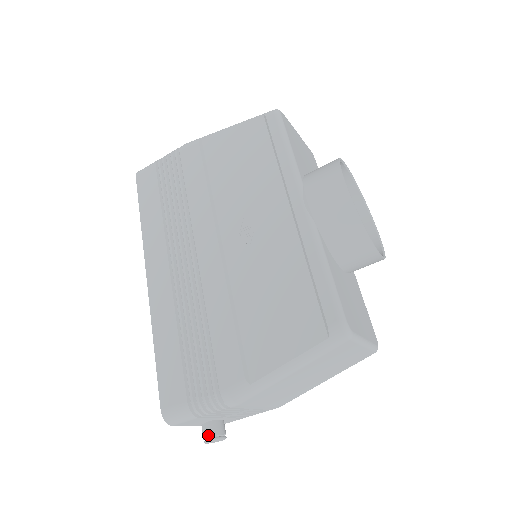
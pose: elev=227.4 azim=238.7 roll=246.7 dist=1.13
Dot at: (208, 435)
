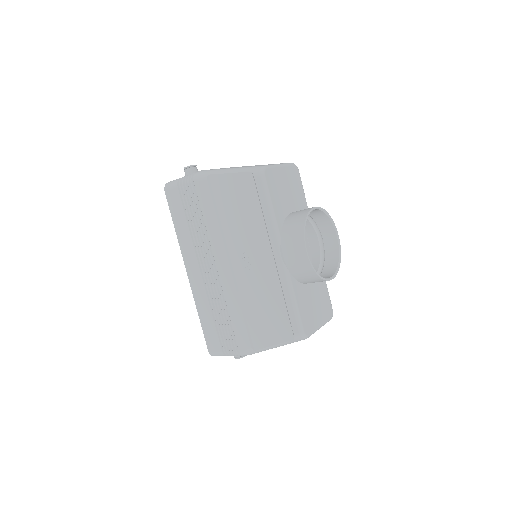
Dot at: (236, 356)
